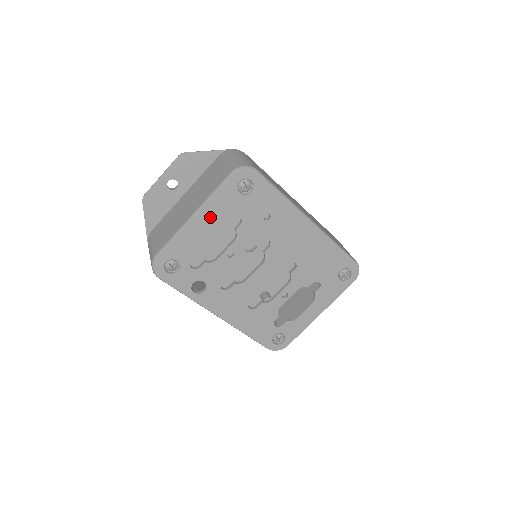
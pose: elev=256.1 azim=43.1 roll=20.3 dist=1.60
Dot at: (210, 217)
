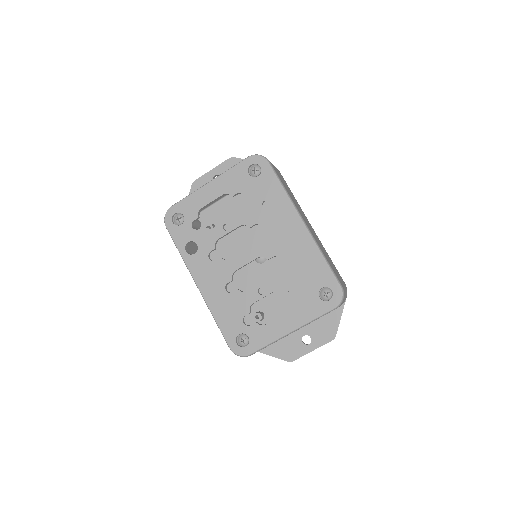
Dot at: (221, 187)
